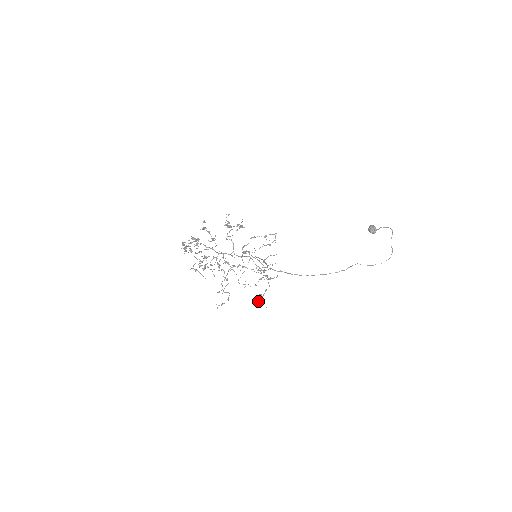
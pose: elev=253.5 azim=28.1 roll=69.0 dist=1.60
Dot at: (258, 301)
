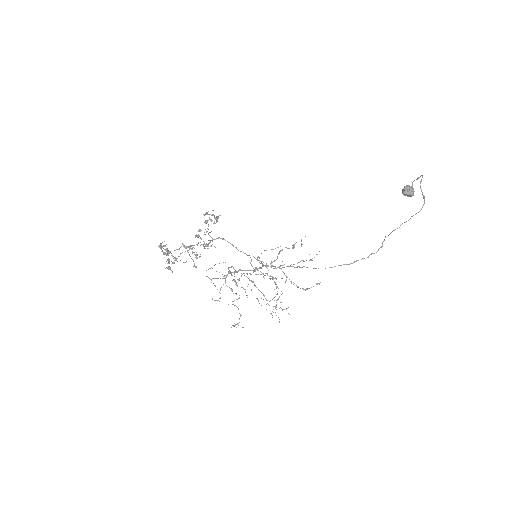
Dot at: occluded
